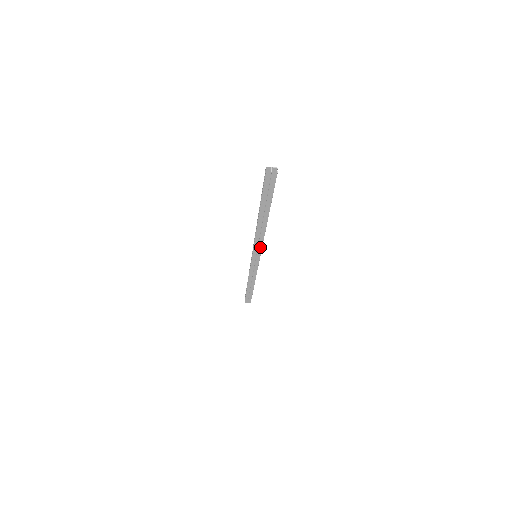
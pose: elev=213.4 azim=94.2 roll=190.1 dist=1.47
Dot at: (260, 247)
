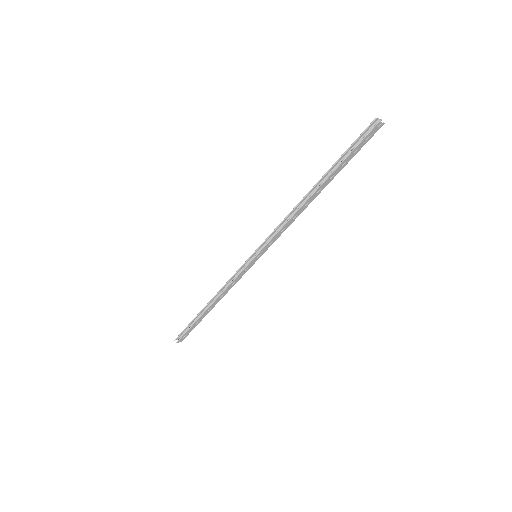
Dot at: (275, 239)
